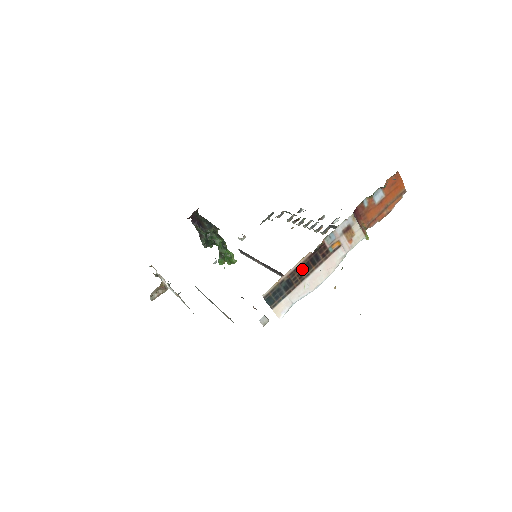
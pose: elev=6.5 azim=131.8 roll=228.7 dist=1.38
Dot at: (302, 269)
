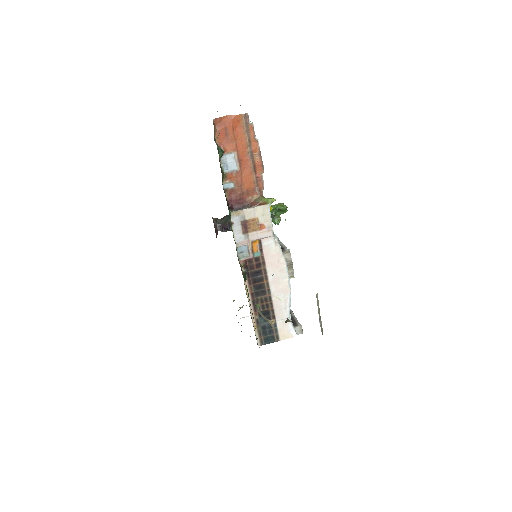
Dot at: (258, 295)
